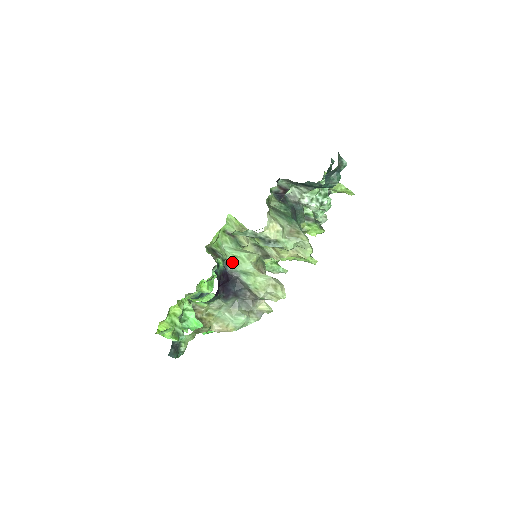
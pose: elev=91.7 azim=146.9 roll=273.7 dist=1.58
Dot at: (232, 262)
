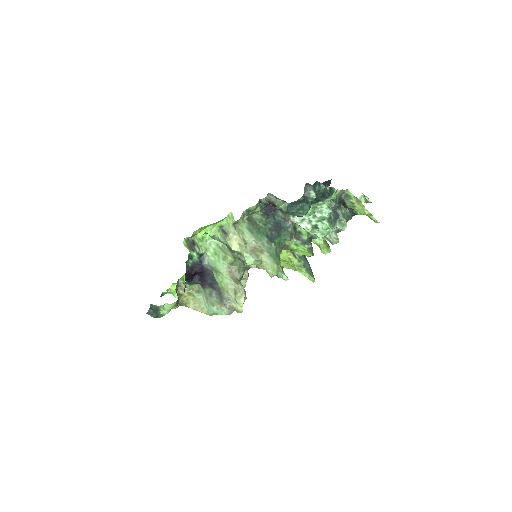
Dot at: (210, 257)
